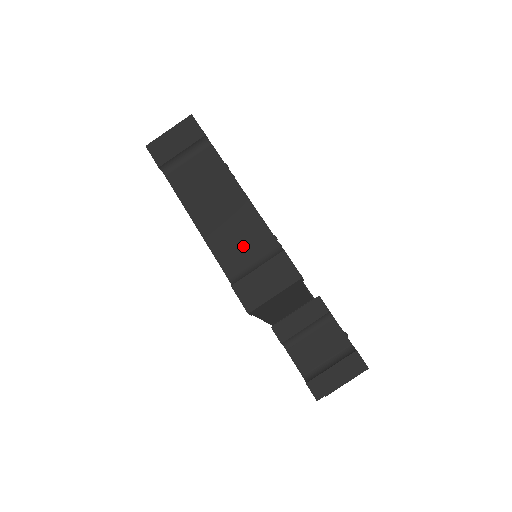
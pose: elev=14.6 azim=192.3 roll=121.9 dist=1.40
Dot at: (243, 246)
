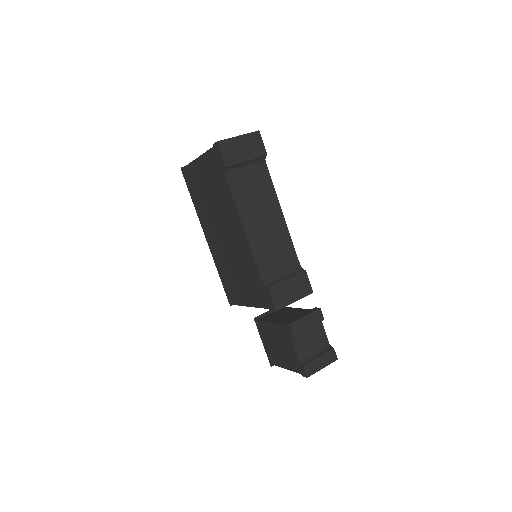
Dot at: (276, 257)
